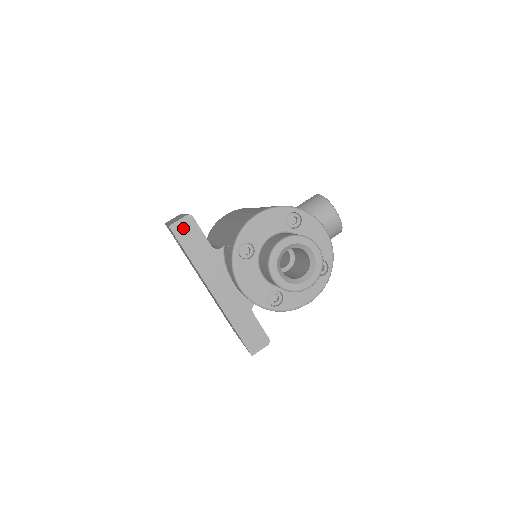
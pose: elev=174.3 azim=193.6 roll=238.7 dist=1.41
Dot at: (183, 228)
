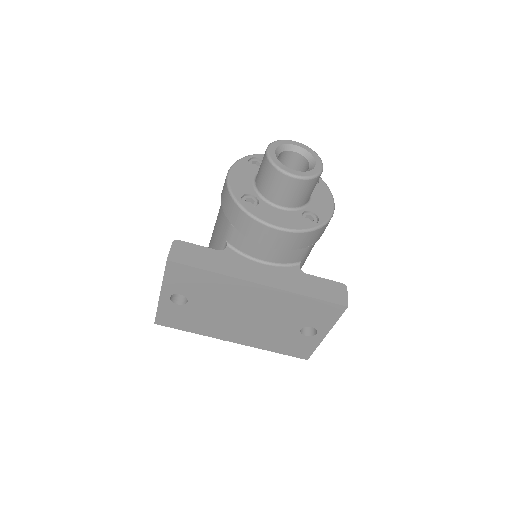
Dot at: (180, 253)
